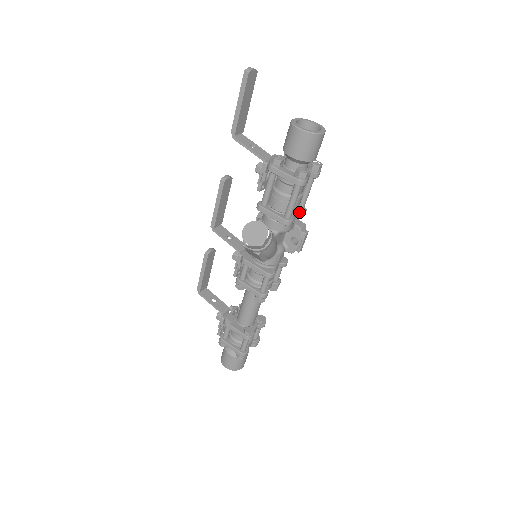
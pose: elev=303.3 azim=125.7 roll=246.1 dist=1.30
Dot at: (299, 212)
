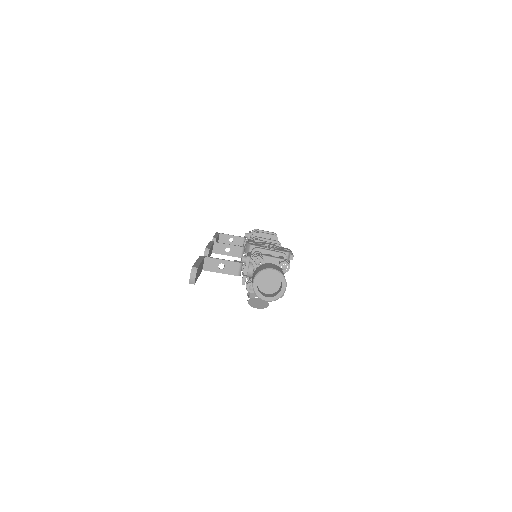
Dot at: occluded
